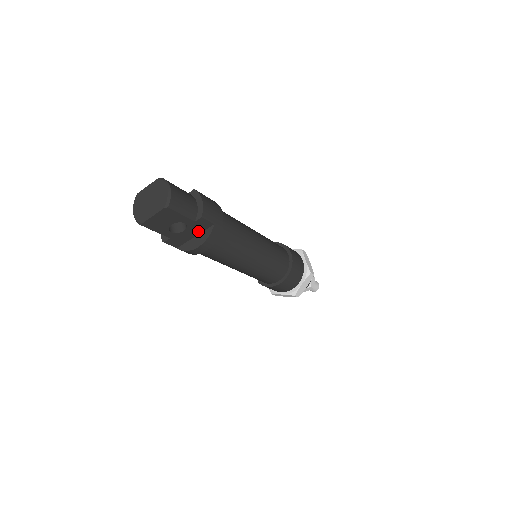
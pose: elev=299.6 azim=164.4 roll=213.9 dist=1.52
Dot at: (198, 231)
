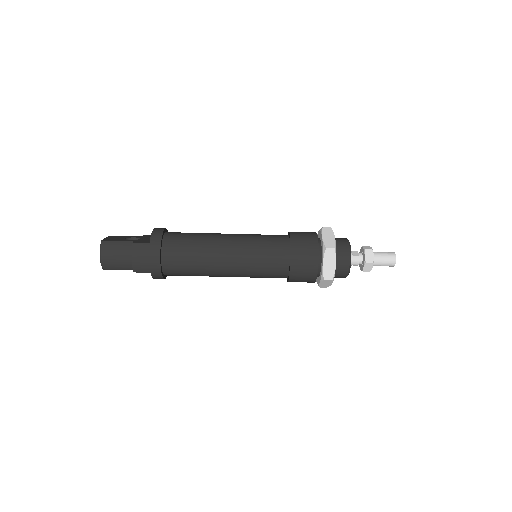
Dot at: occluded
